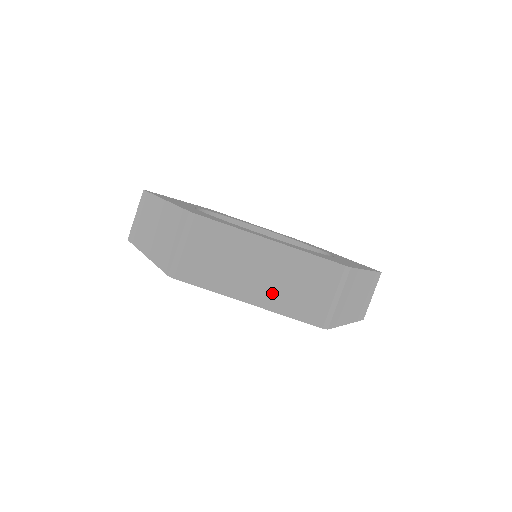
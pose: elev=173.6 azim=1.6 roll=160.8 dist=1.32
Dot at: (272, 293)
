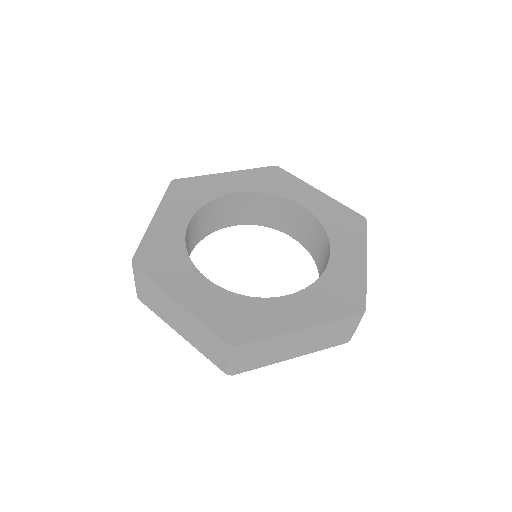
Dot at: (190, 336)
